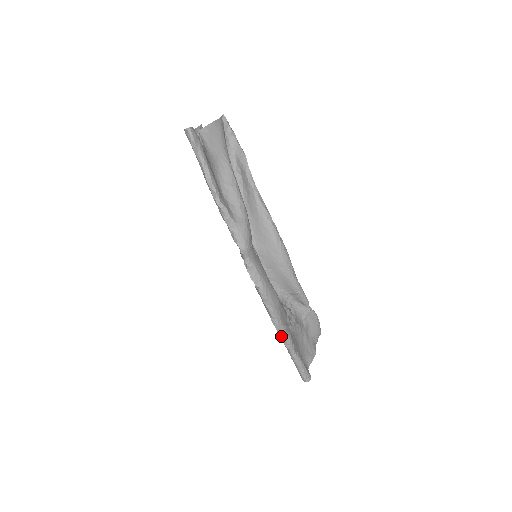
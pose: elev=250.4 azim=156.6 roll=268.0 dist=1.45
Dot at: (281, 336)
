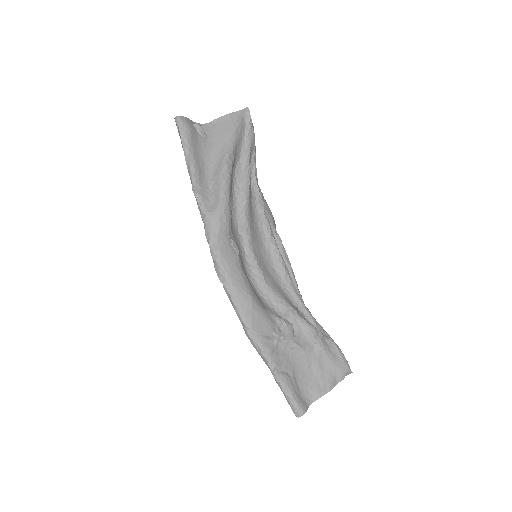
Dot at: (256, 348)
